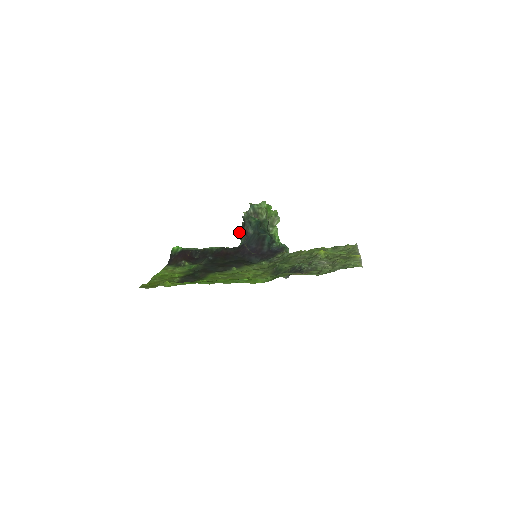
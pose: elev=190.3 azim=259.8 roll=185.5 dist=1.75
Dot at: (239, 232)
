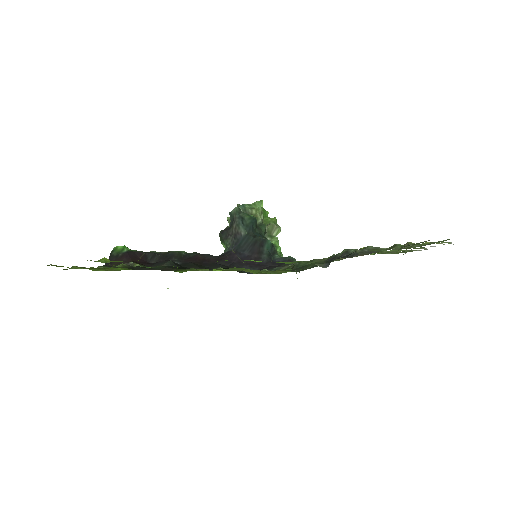
Dot at: (223, 235)
